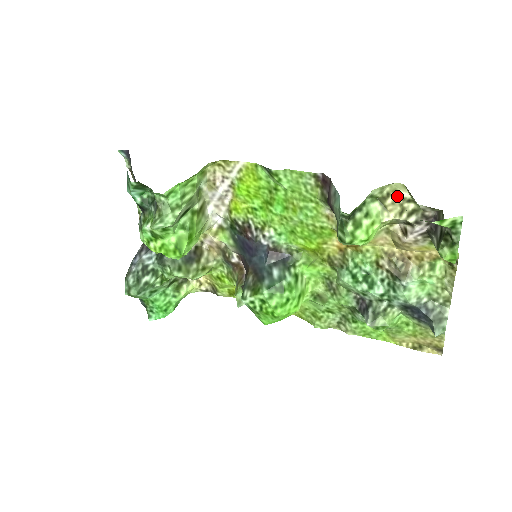
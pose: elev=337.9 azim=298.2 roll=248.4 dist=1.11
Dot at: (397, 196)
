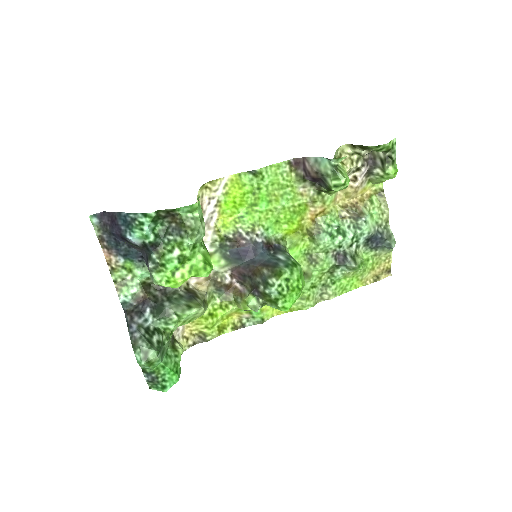
Dot at: (345, 154)
